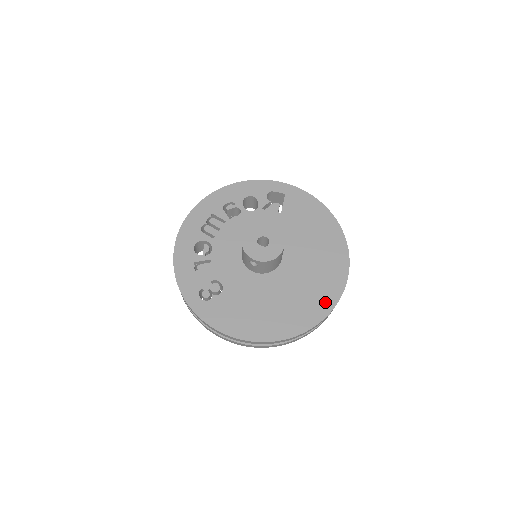
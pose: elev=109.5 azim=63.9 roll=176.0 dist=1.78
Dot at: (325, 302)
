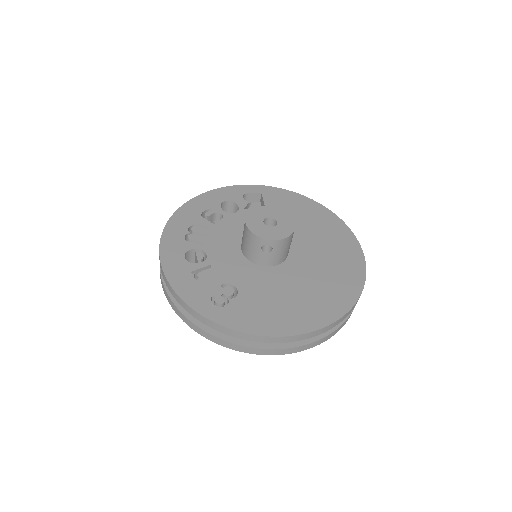
Dot at: (354, 277)
